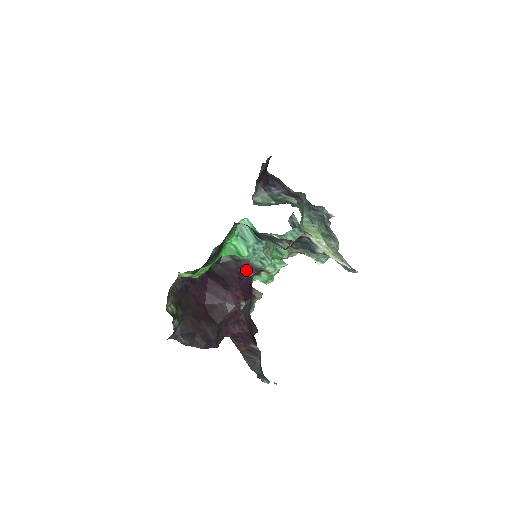
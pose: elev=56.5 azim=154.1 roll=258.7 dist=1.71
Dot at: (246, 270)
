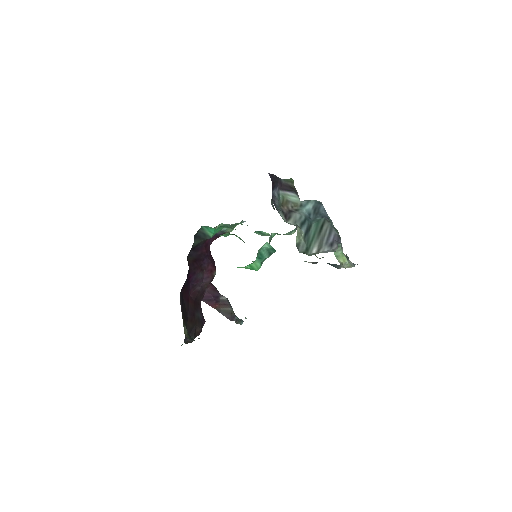
Dot at: (209, 239)
